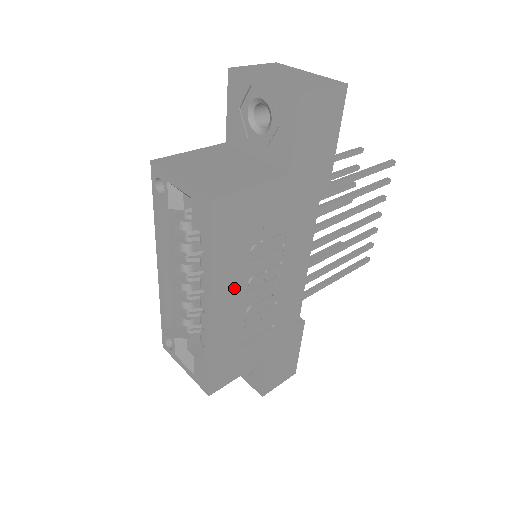
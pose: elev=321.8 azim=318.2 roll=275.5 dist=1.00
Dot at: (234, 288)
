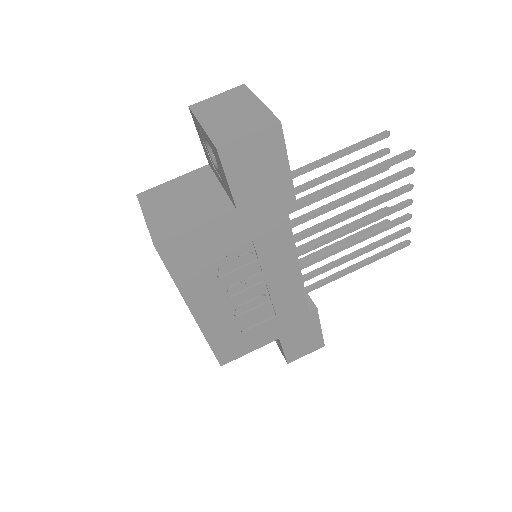
Dot at: (211, 297)
